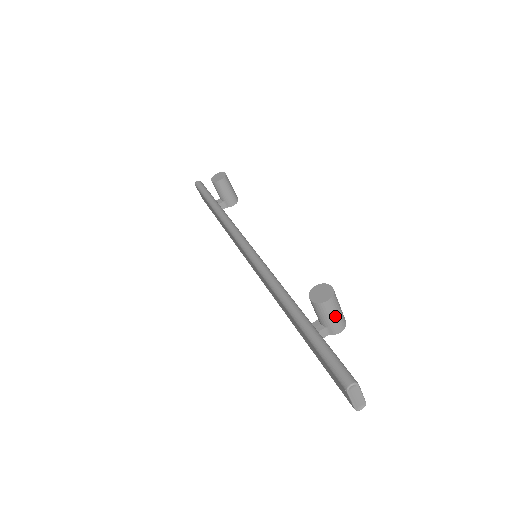
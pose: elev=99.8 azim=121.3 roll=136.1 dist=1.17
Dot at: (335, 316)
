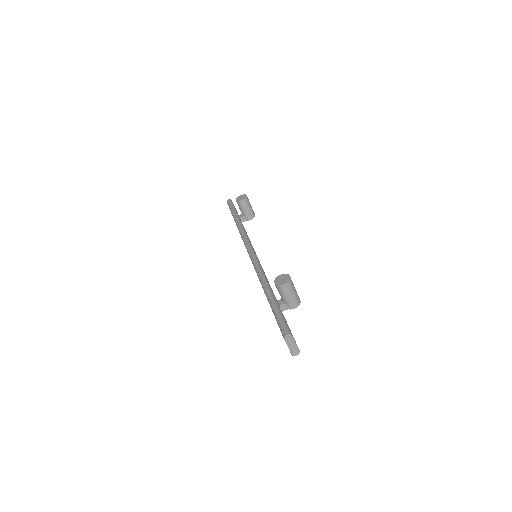
Dot at: (290, 296)
